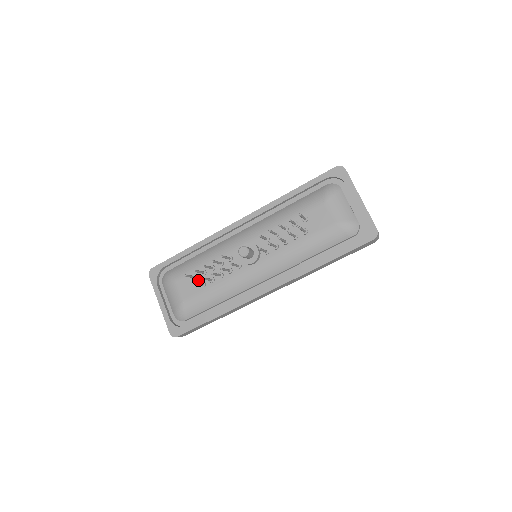
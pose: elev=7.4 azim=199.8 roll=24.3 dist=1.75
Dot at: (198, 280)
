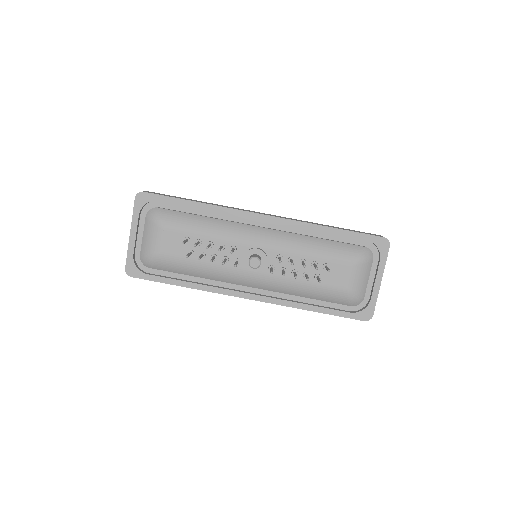
Dot at: (188, 245)
